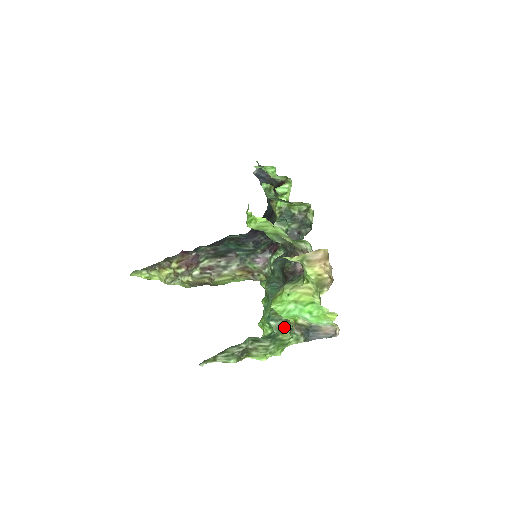
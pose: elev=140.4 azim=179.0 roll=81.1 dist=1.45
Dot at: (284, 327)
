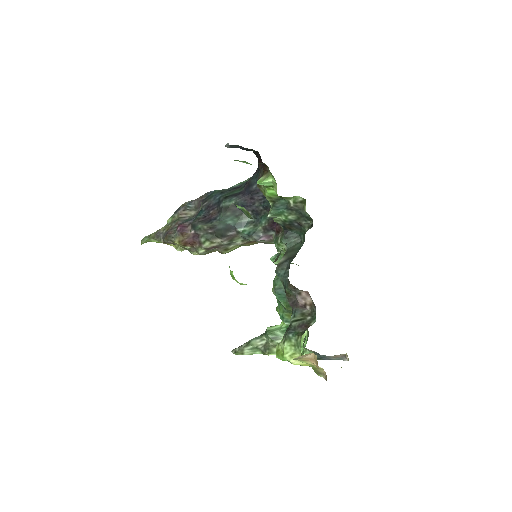
Dot at: occluded
